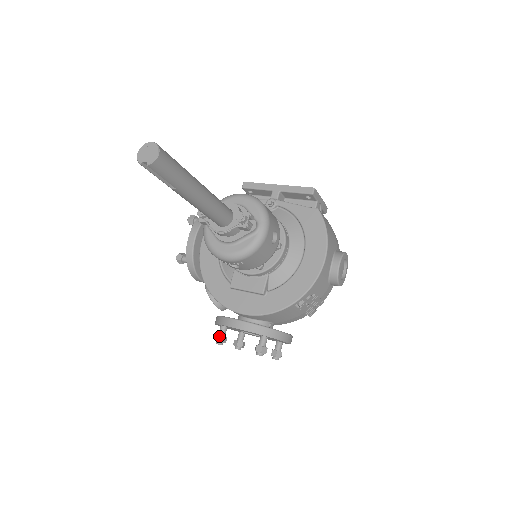
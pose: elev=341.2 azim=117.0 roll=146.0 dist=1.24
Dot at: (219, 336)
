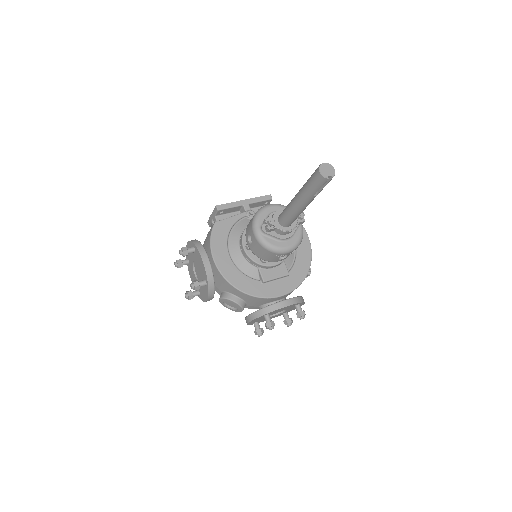
Dot at: (271, 322)
